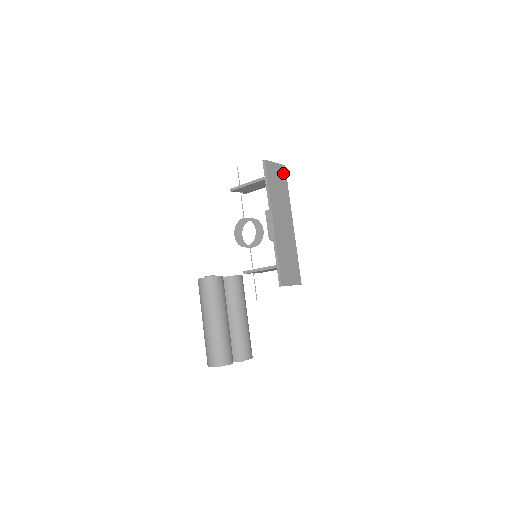
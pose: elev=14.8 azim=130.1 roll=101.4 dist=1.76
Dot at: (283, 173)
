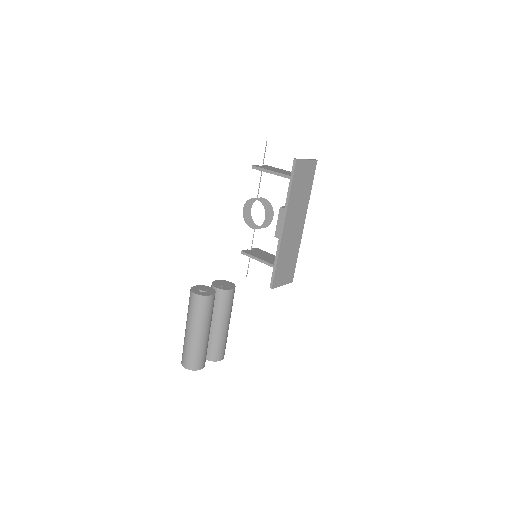
Dot at: (312, 169)
